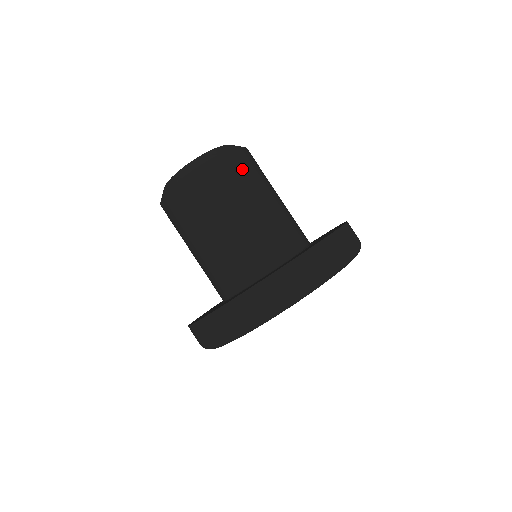
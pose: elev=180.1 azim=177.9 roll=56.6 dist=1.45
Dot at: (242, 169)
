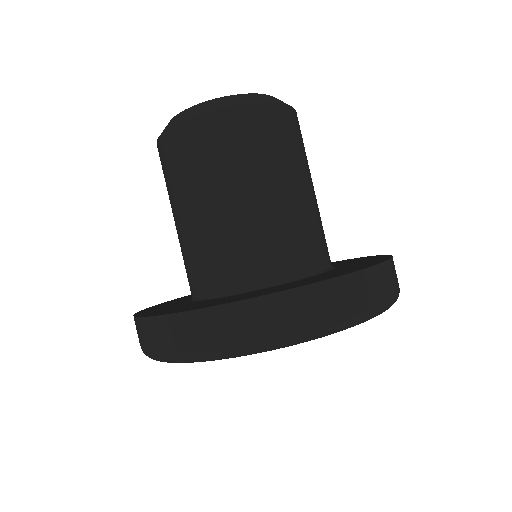
Dot at: (299, 137)
